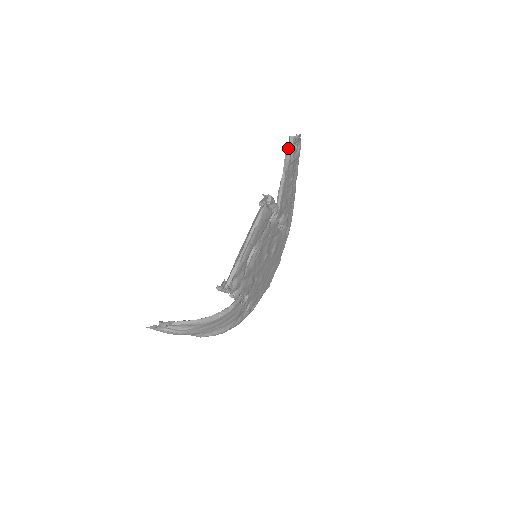
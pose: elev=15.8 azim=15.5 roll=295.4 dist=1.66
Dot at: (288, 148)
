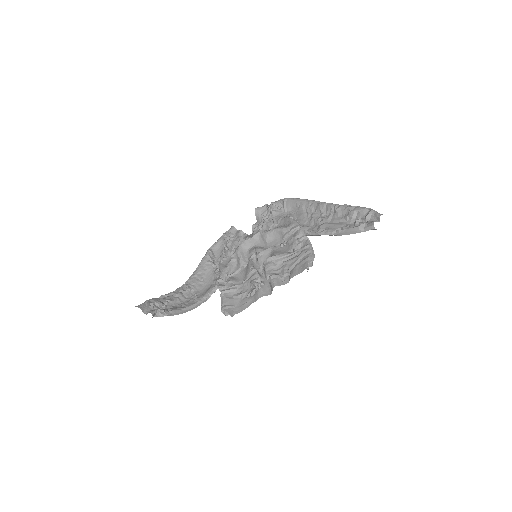
Dot at: (363, 231)
